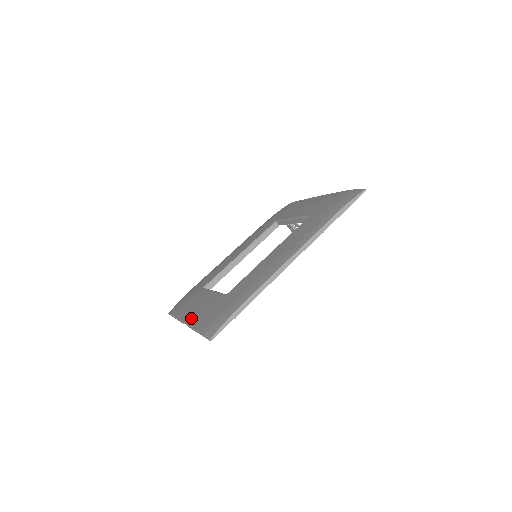
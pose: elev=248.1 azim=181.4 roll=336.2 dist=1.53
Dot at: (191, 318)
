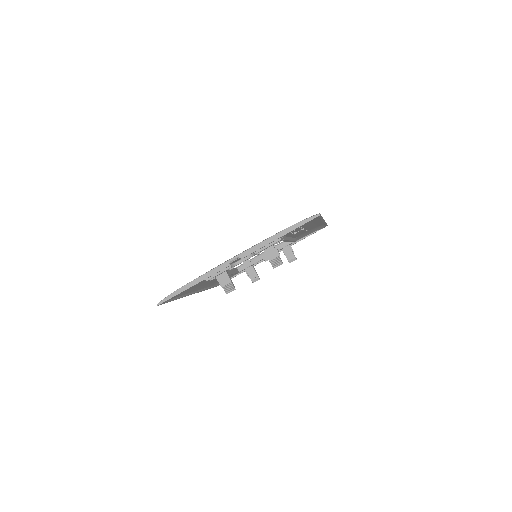
Dot at: occluded
